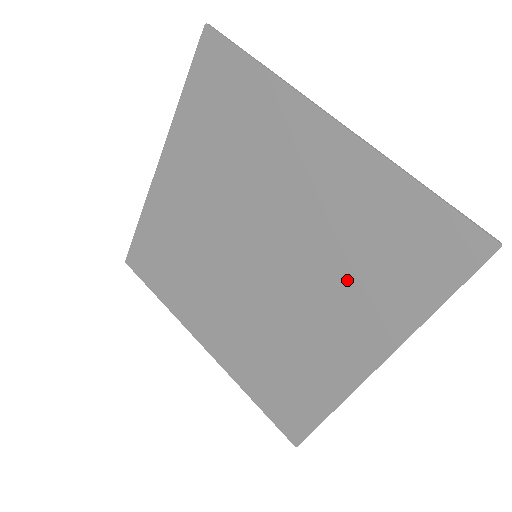
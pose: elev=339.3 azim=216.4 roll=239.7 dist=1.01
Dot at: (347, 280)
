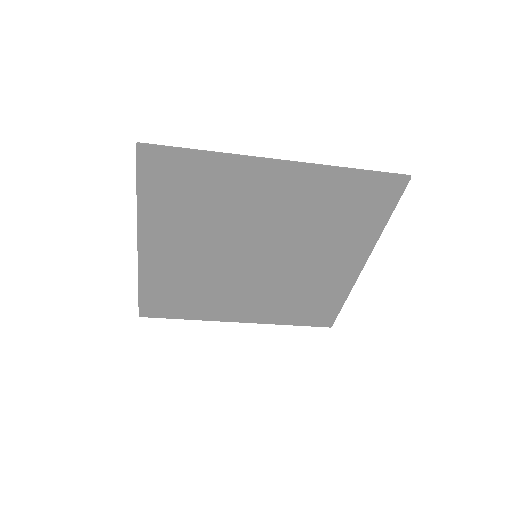
Dot at: (328, 236)
